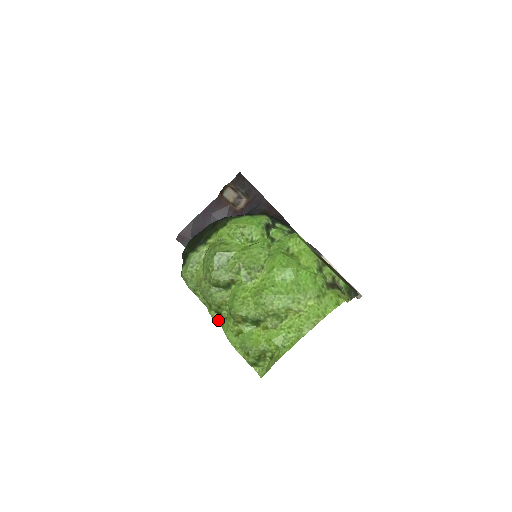
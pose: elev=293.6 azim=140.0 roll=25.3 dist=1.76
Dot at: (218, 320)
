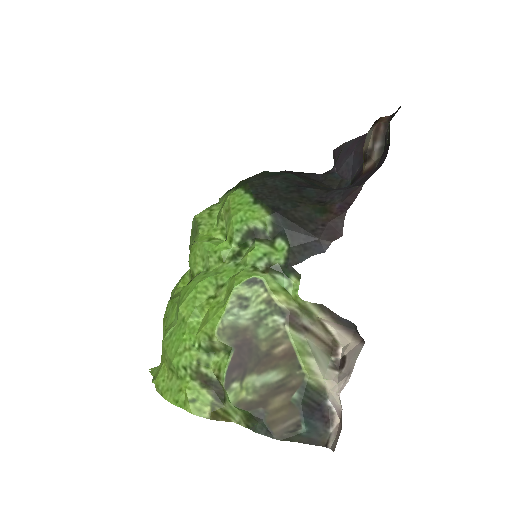
Dot at: occluded
